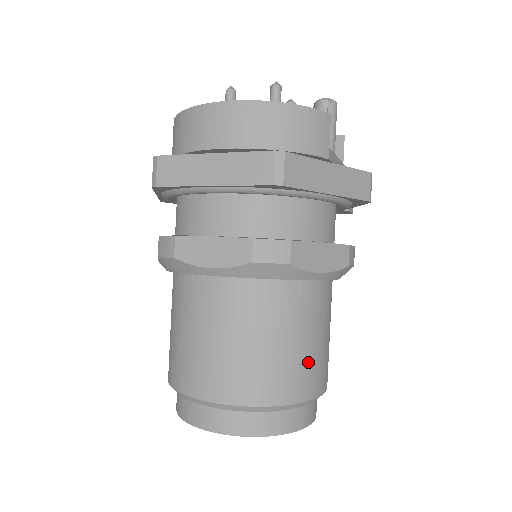
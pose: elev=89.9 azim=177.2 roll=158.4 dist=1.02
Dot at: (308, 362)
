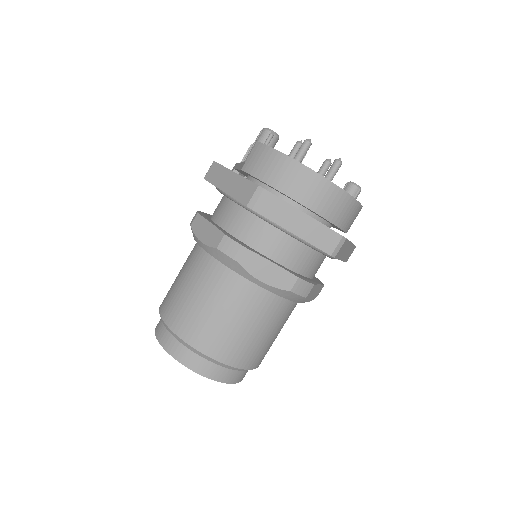
Dot at: (270, 346)
